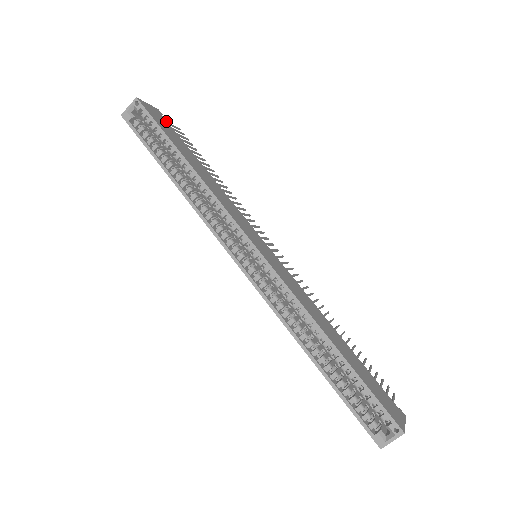
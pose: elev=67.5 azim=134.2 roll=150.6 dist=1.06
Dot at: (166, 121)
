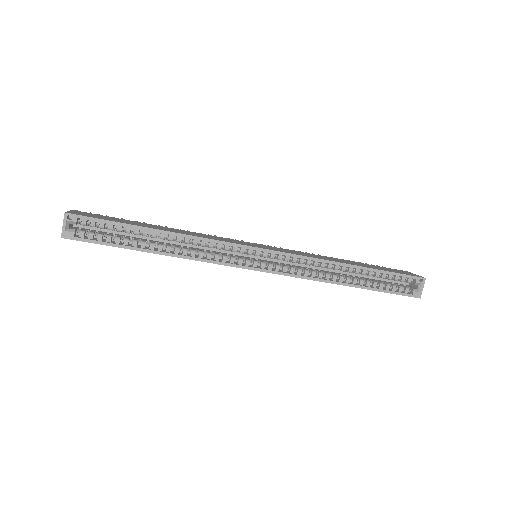
Dot at: (93, 214)
